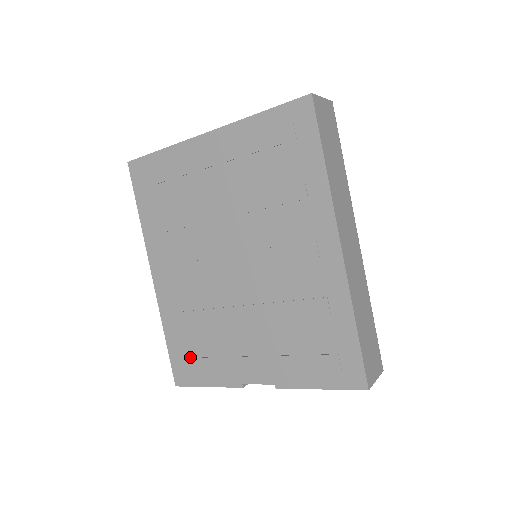
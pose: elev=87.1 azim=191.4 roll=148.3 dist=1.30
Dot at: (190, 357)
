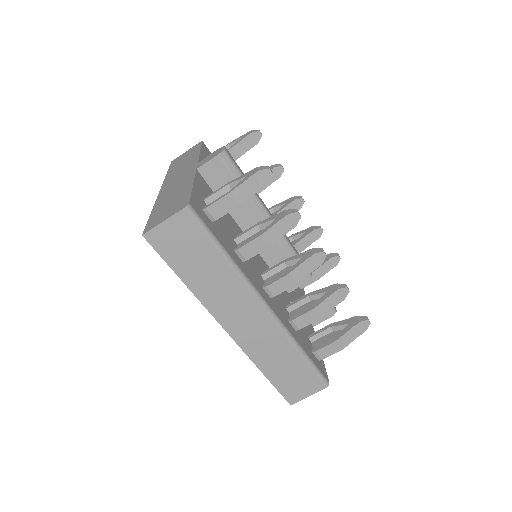
Dot at: occluded
